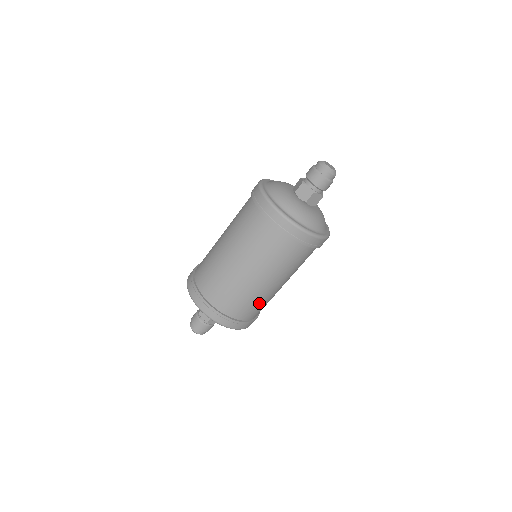
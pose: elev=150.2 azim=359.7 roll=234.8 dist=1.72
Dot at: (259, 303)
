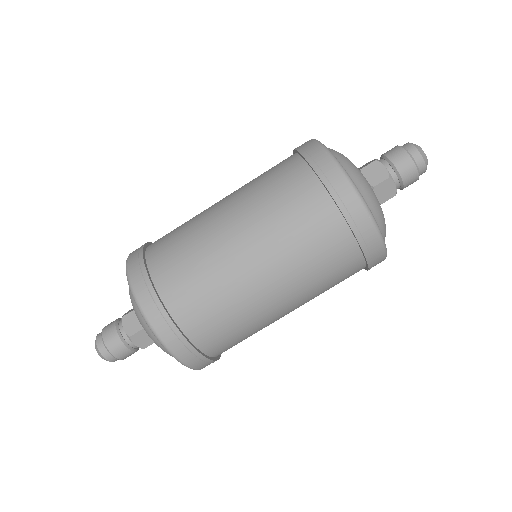
Dot at: (236, 323)
